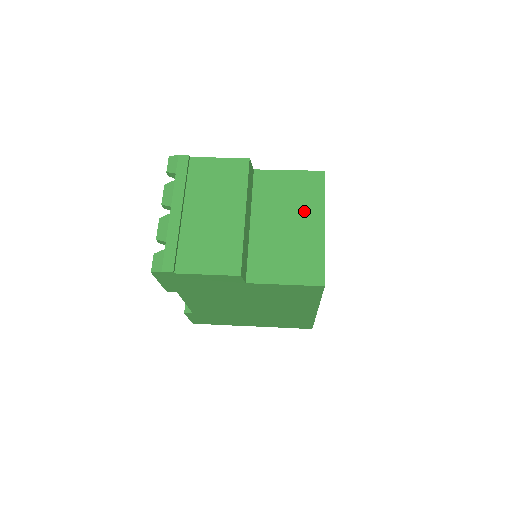
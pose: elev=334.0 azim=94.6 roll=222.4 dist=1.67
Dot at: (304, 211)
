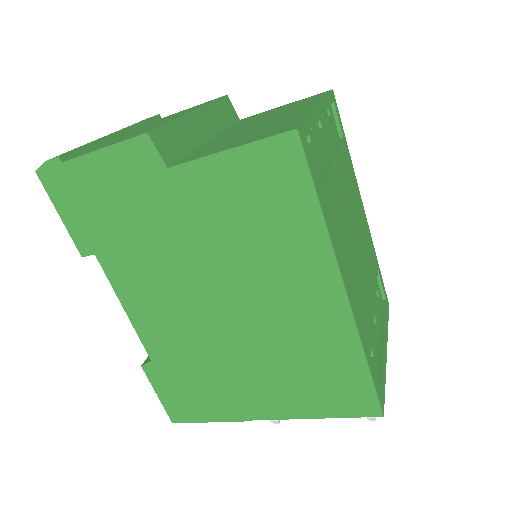
Dot at: (291, 110)
